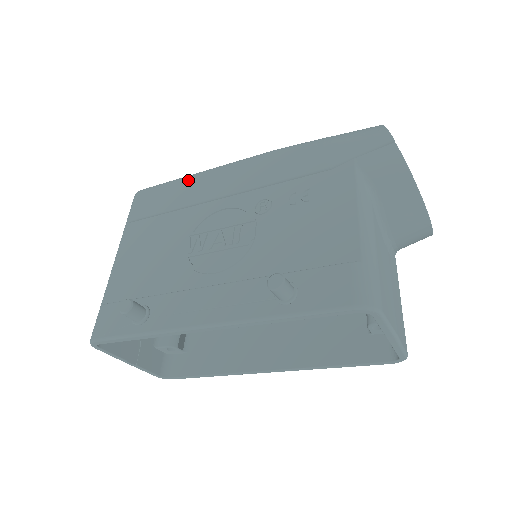
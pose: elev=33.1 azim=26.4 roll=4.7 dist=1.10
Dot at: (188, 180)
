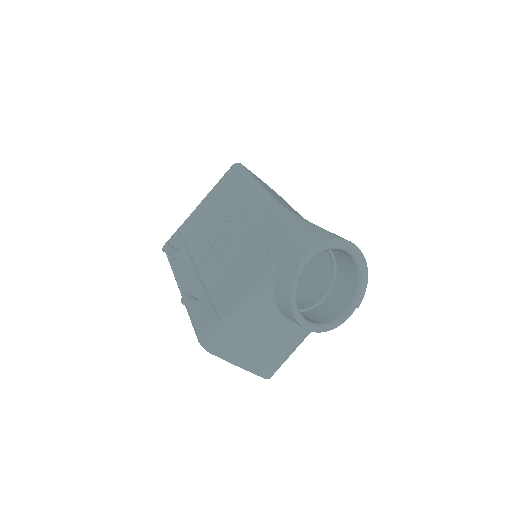
Dot at: (245, 182)
